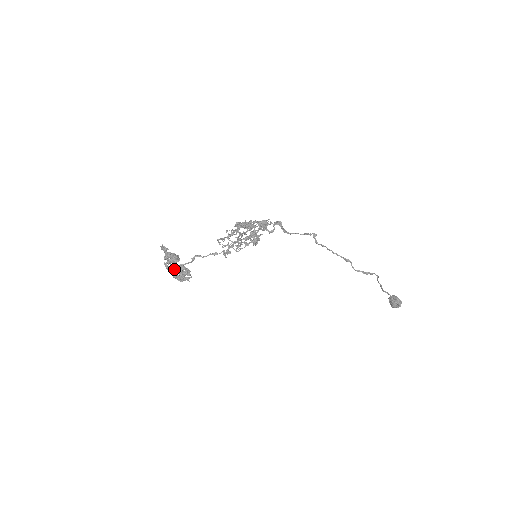
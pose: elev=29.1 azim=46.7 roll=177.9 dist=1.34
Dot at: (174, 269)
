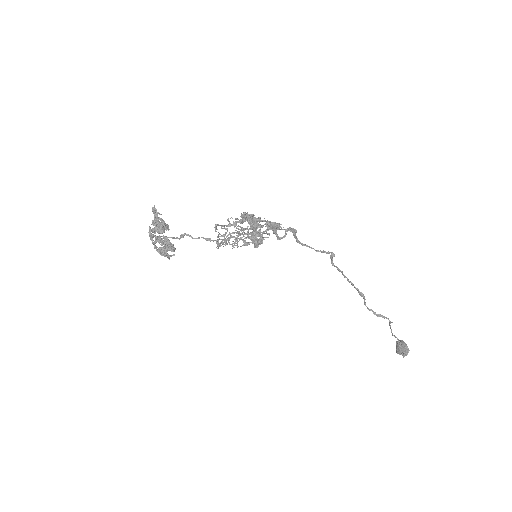
Dot at: (157, 240)
